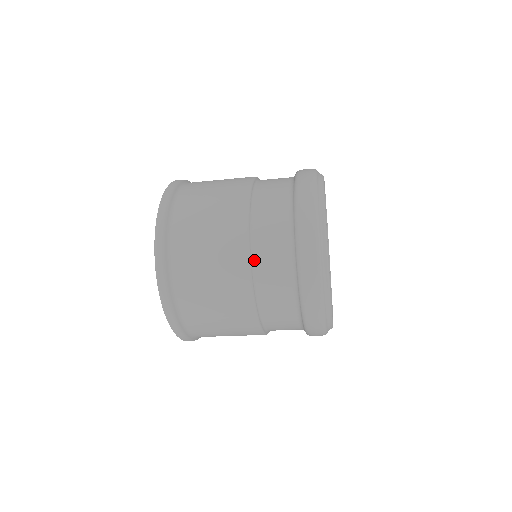
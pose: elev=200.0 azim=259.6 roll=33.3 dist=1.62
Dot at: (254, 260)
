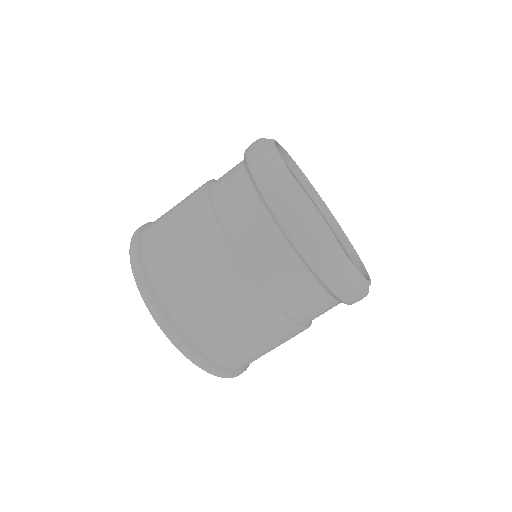
Dot at: occluded
